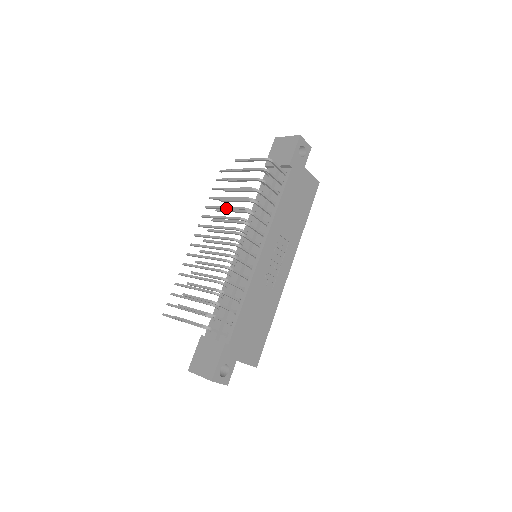
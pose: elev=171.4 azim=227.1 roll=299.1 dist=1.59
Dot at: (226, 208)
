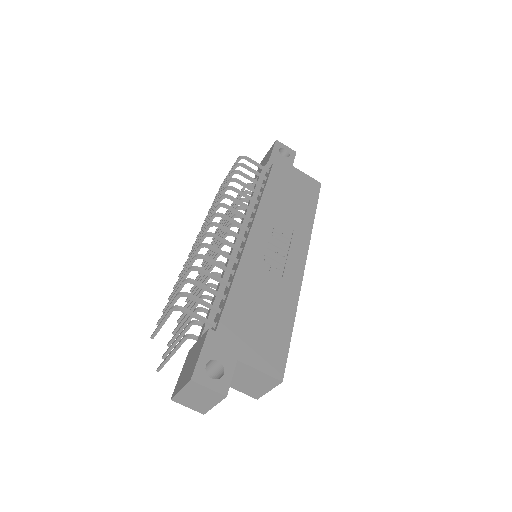
Dot at: (219, 234)
